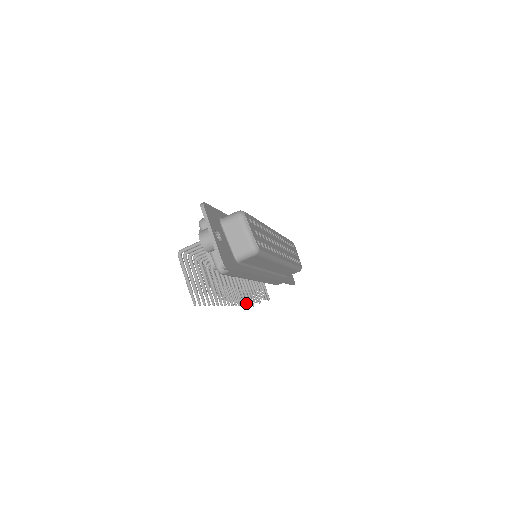
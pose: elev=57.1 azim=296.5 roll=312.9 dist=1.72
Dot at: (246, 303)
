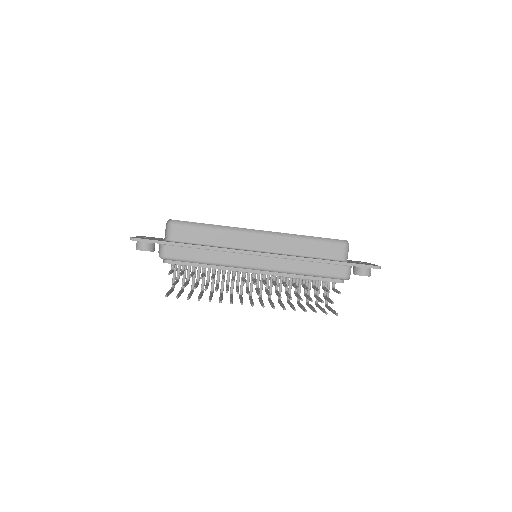
Dot at: occluded
